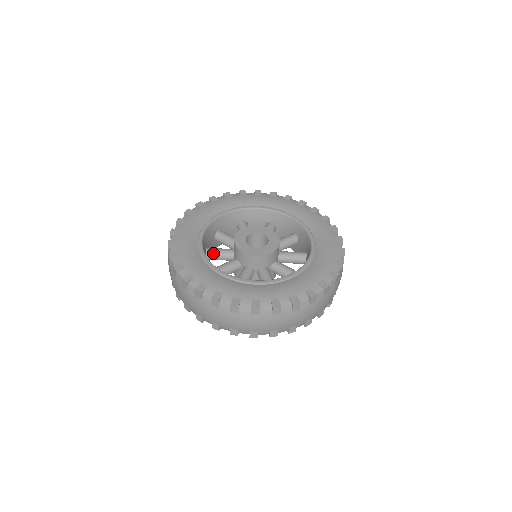
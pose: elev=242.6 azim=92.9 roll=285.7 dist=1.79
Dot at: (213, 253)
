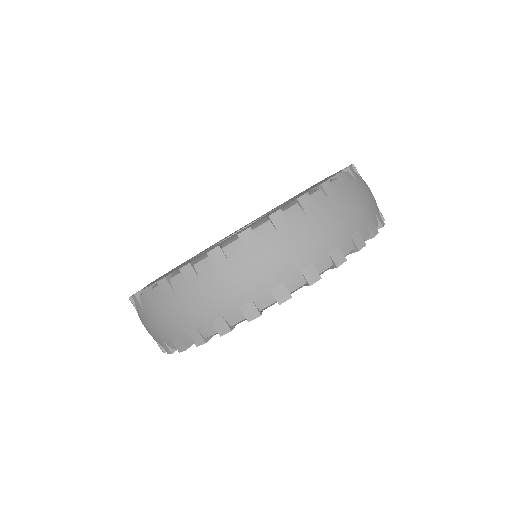
Dot at: occluded
